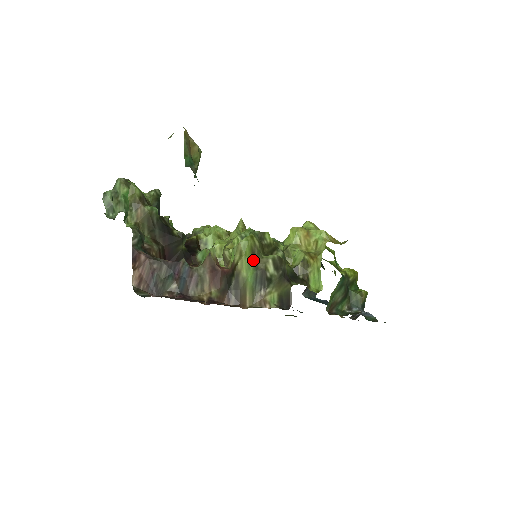
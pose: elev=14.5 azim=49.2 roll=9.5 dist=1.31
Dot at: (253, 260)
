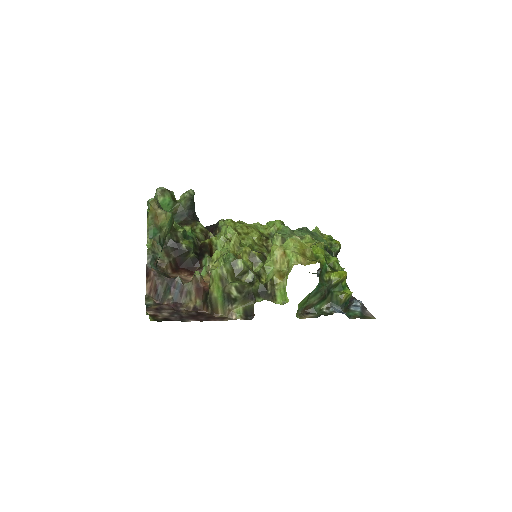
Dot at: (222, 285)
